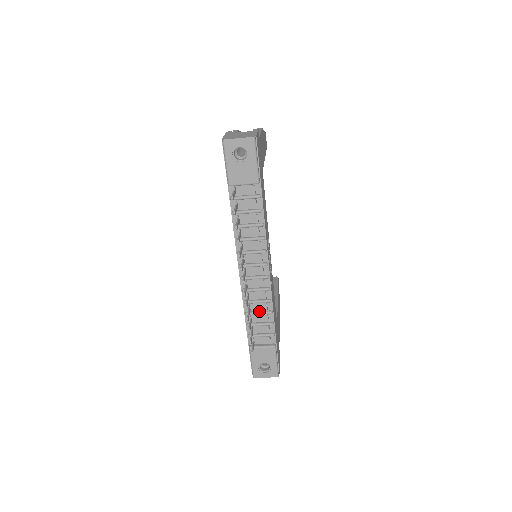
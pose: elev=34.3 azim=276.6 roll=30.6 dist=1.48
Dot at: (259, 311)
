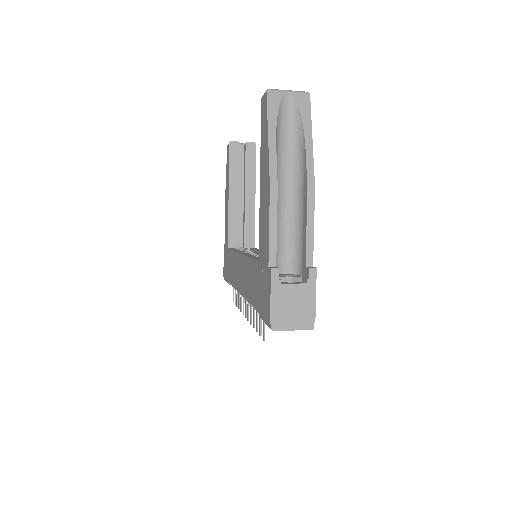
Dot at: occluded
